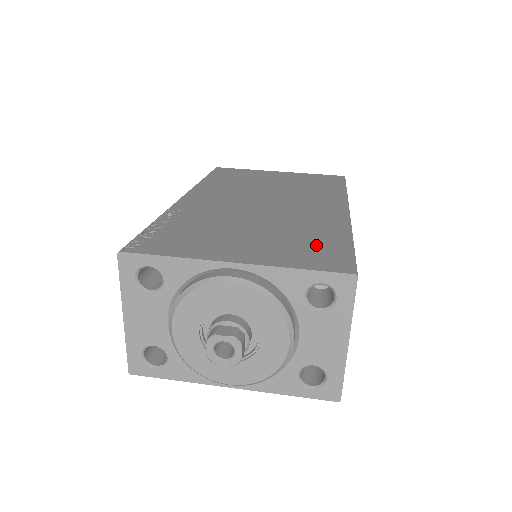
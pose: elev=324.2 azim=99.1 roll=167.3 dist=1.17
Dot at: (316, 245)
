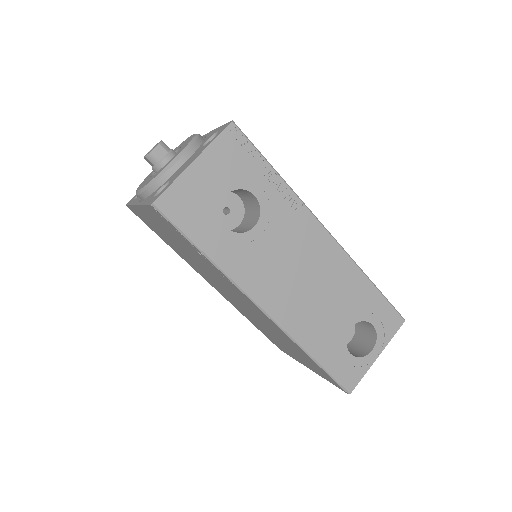
Dot at: occluded
